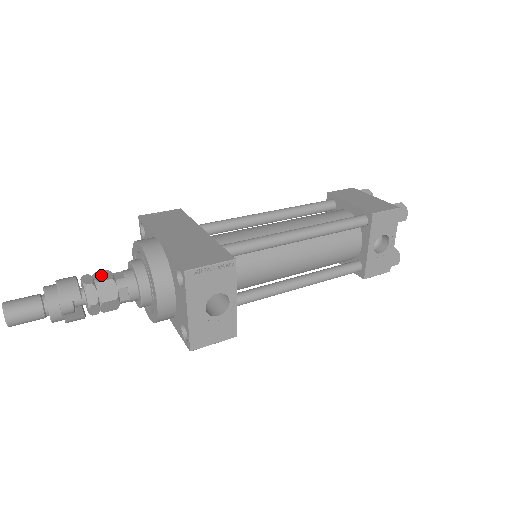
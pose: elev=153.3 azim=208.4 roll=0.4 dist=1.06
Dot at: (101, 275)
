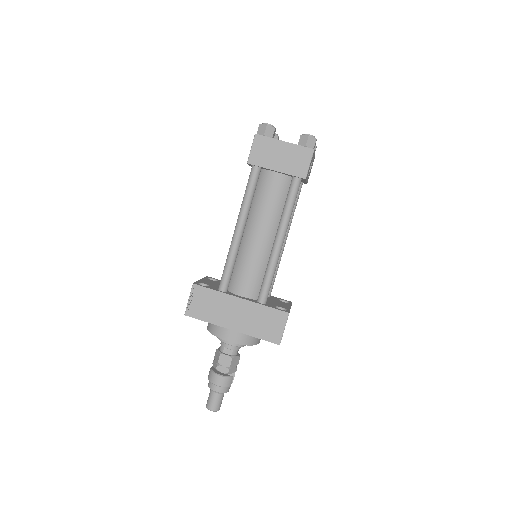
Dot at: (224, 361)
